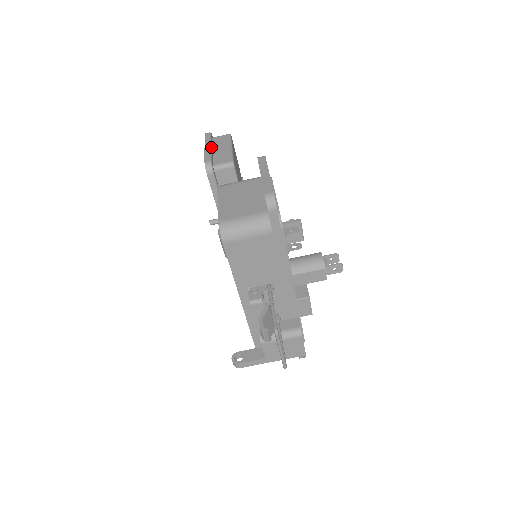
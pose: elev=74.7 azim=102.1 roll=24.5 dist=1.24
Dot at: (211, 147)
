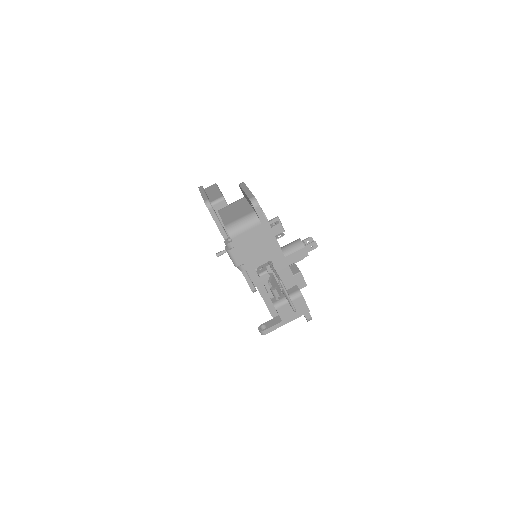
Dot at: (205, 193)
